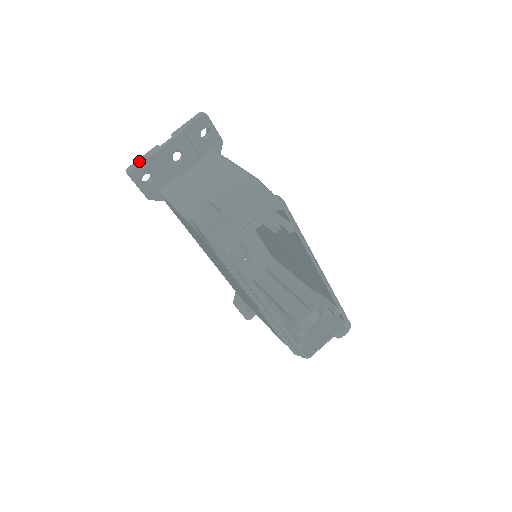
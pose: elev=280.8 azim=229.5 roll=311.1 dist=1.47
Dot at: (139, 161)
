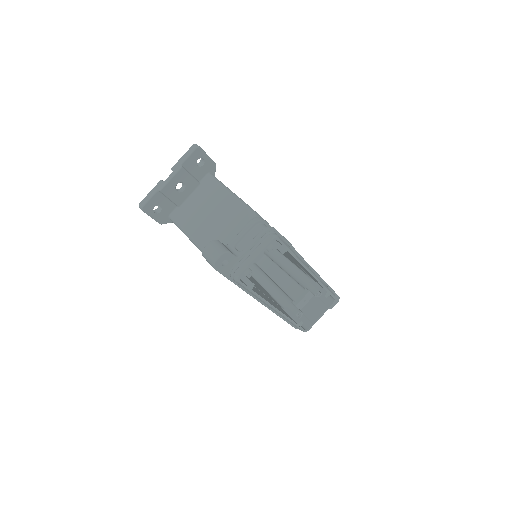
Dot at: (149, 197)
